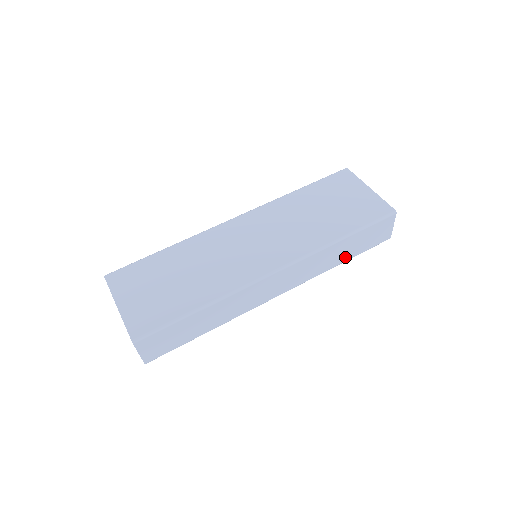
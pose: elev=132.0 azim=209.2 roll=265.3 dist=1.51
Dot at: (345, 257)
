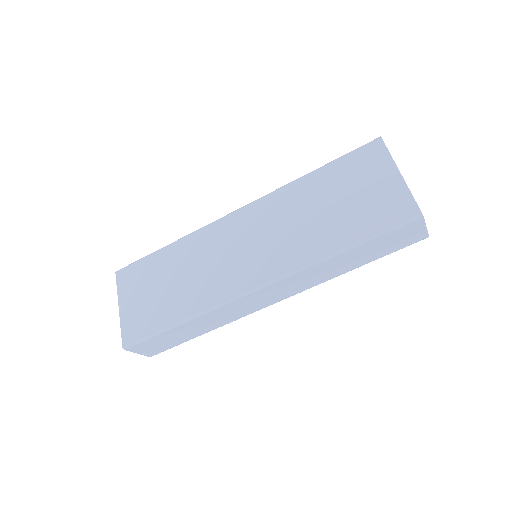
Dot at: (358, 263)
